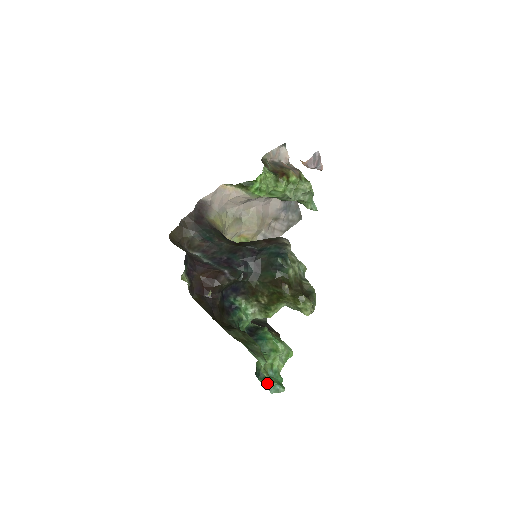
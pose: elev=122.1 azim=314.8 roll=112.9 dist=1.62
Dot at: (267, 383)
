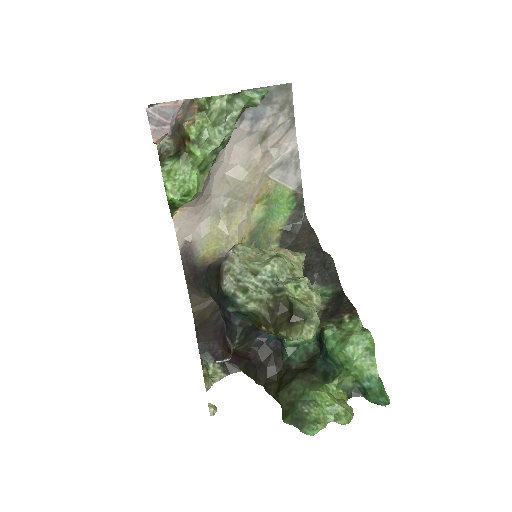
Dot at: (369, 399)
